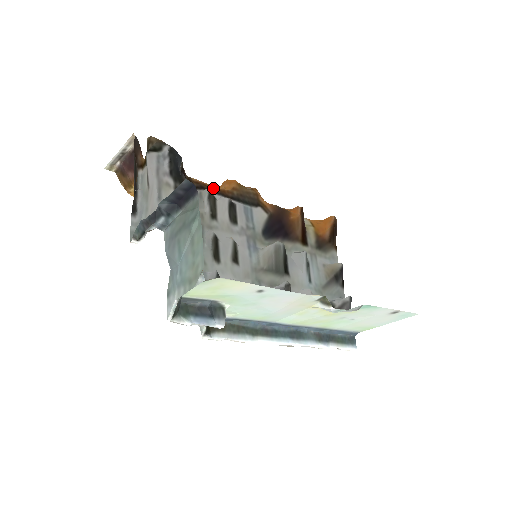
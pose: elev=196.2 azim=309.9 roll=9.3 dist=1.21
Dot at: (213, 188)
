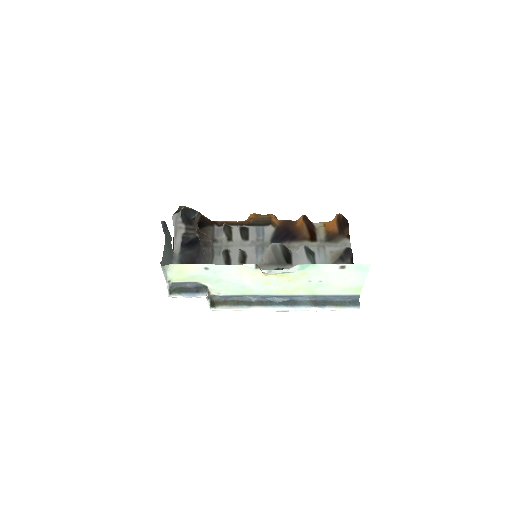
Dot at: (233, 223)
